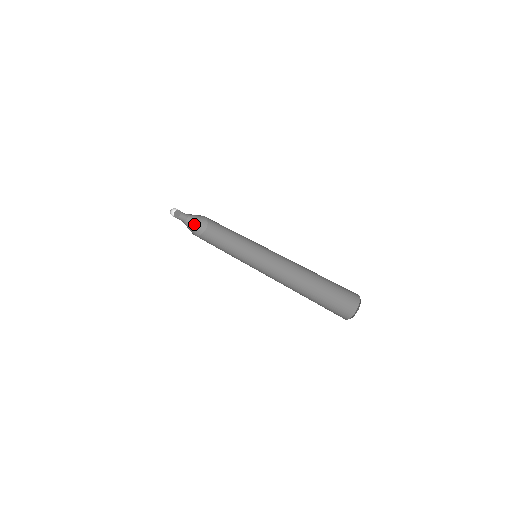
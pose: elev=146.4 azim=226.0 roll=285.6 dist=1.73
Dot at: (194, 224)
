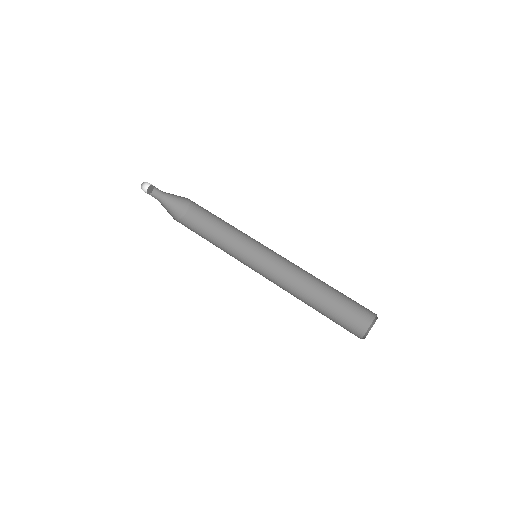
Dot at: (169, 207)
